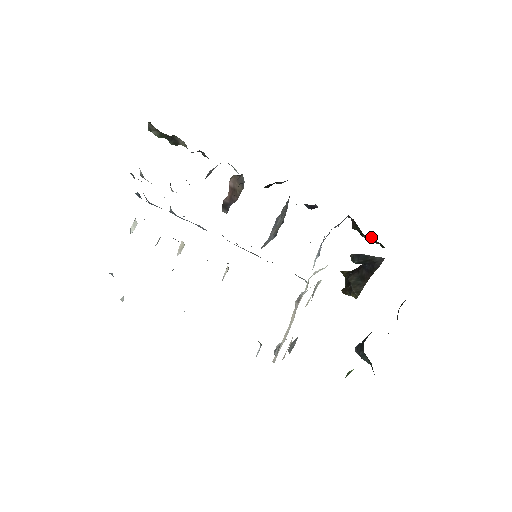
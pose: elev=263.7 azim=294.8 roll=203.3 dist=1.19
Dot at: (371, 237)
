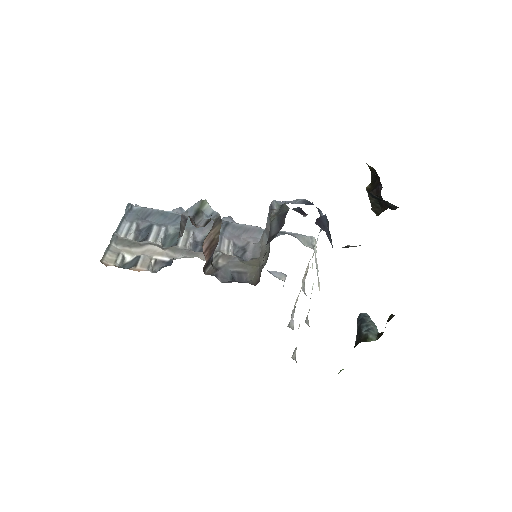
Dot at: occluded
